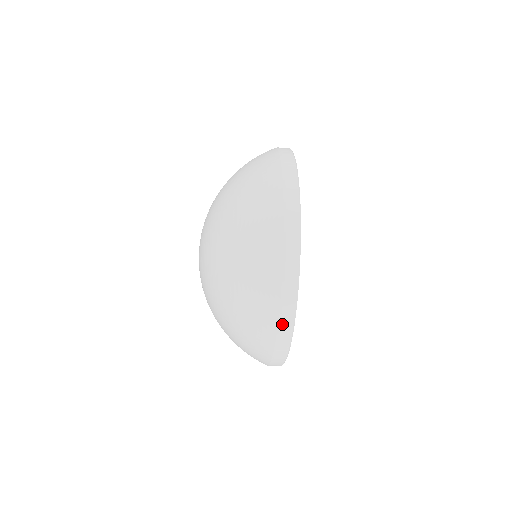
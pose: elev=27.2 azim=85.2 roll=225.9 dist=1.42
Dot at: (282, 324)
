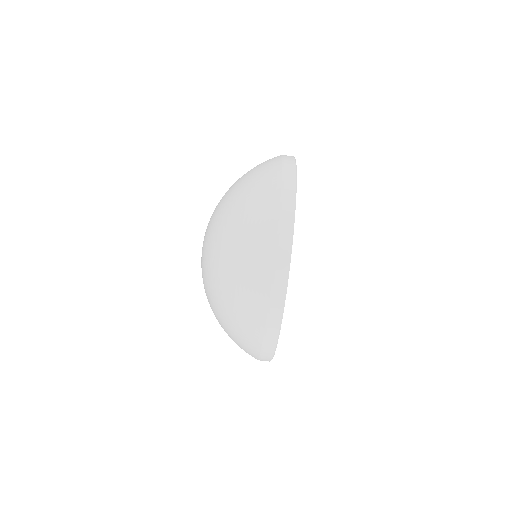
Dot at: (282, 221)
